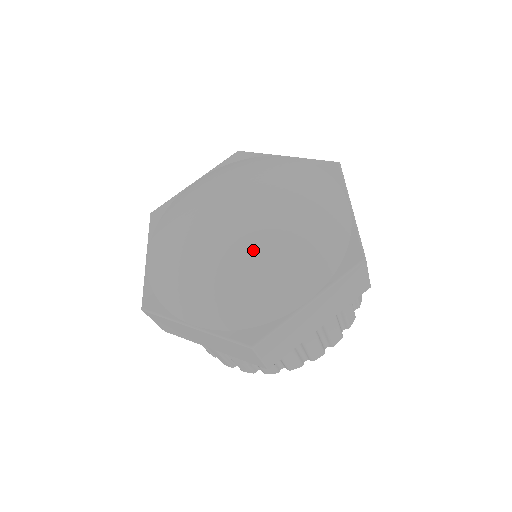
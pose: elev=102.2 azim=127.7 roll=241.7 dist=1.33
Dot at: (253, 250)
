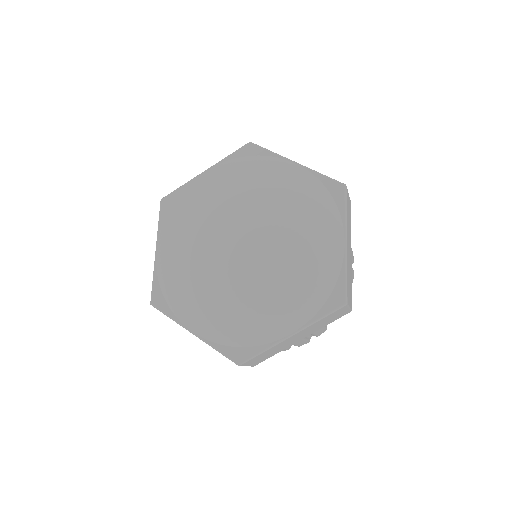
Dot at: (278, 247)
